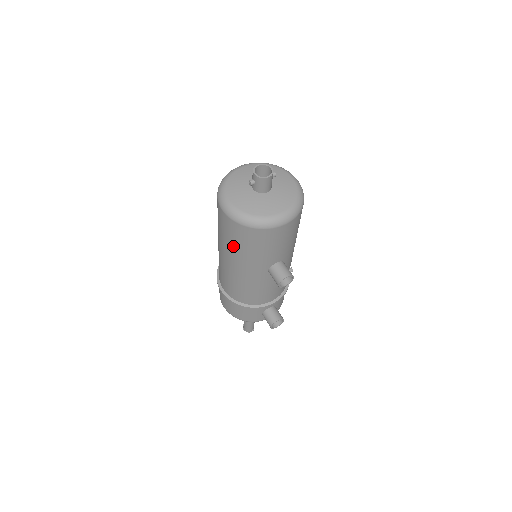
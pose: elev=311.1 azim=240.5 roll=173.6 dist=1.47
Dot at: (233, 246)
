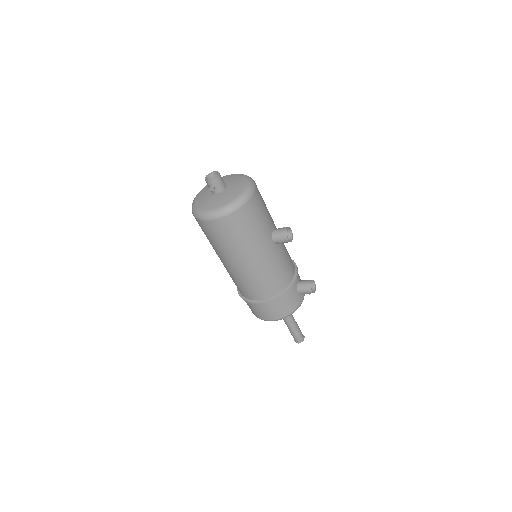
Dot at: (239, 241)
